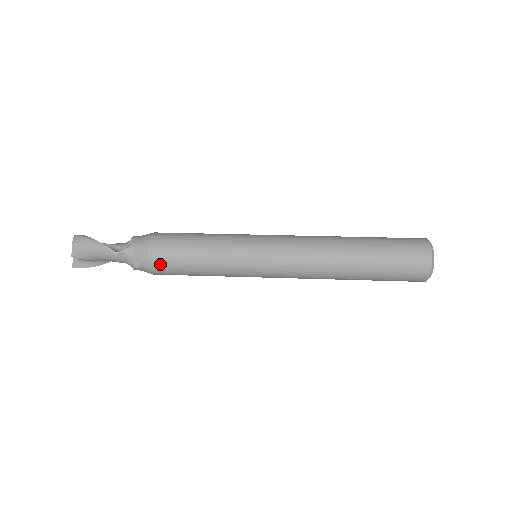
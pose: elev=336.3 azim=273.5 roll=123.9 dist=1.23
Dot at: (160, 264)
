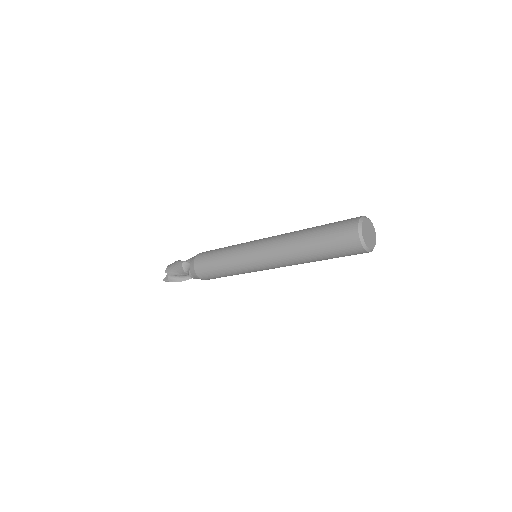
Dot at: (199, 262)
